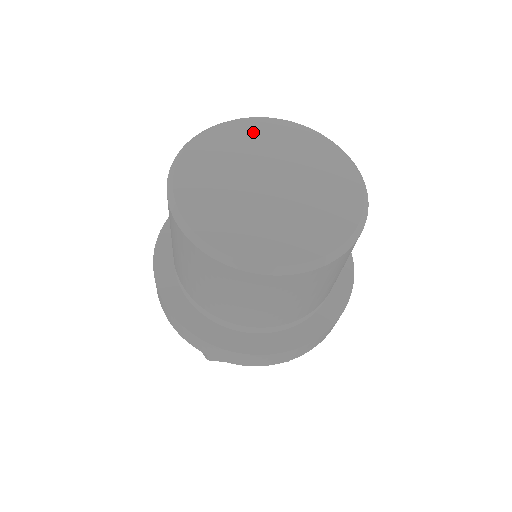
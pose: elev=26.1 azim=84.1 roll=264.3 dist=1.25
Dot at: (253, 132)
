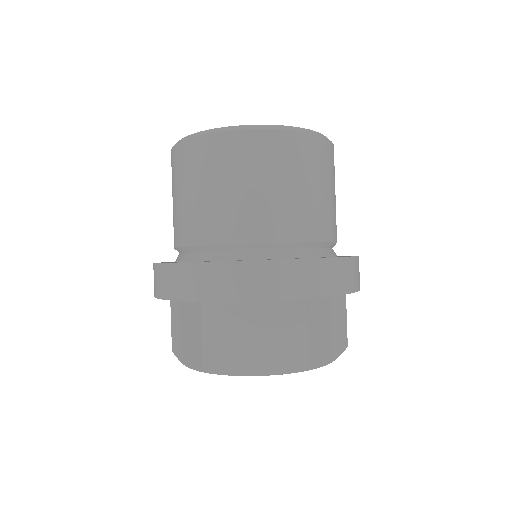
Dot at: occluded
